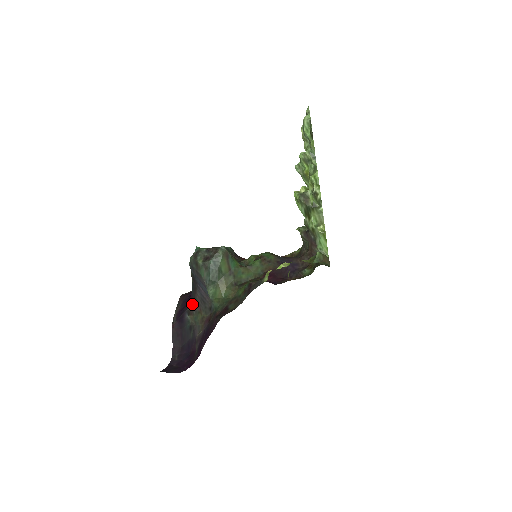
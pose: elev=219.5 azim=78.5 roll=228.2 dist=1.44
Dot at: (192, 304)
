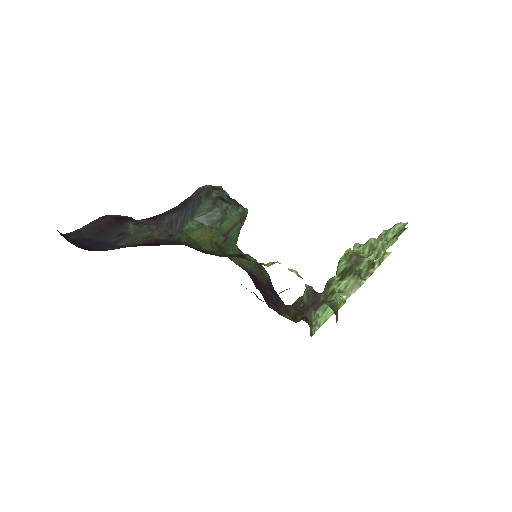
Dot at: (152, 219)
